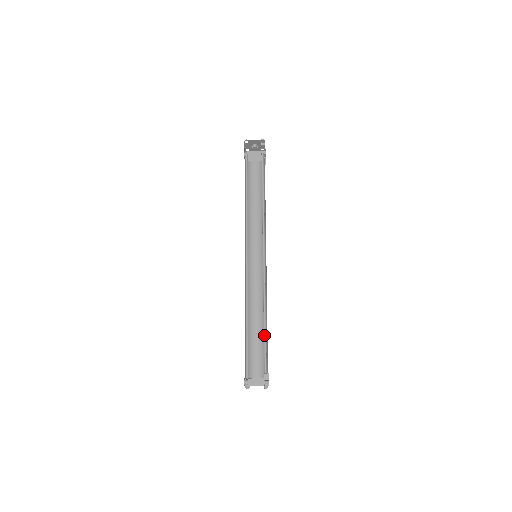
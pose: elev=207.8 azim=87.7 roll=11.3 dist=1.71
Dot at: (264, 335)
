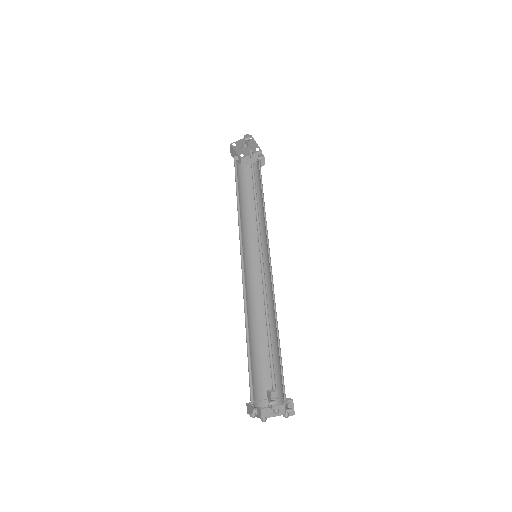
Dot at: (269, 343)
